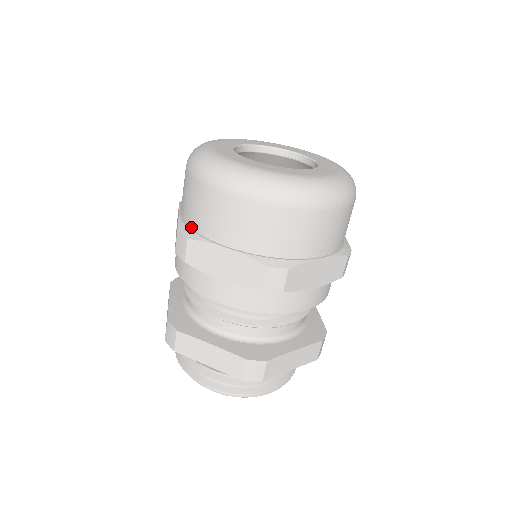
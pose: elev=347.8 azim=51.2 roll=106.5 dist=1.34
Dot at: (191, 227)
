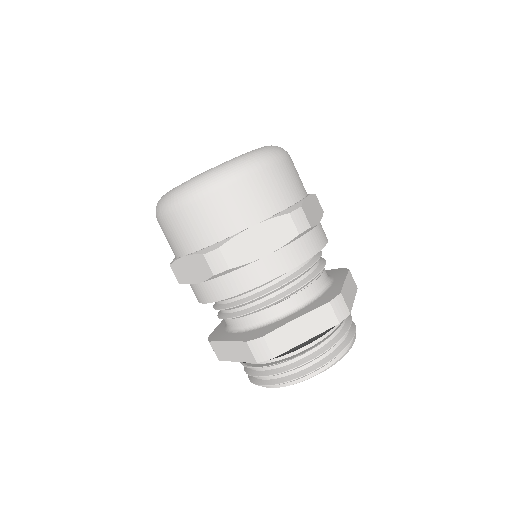
Dot at: (211, 244)
